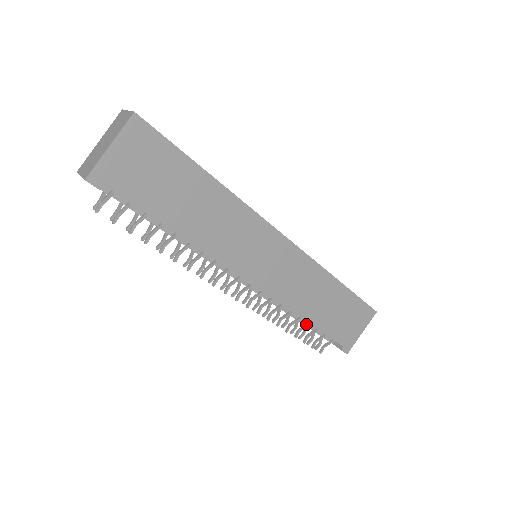
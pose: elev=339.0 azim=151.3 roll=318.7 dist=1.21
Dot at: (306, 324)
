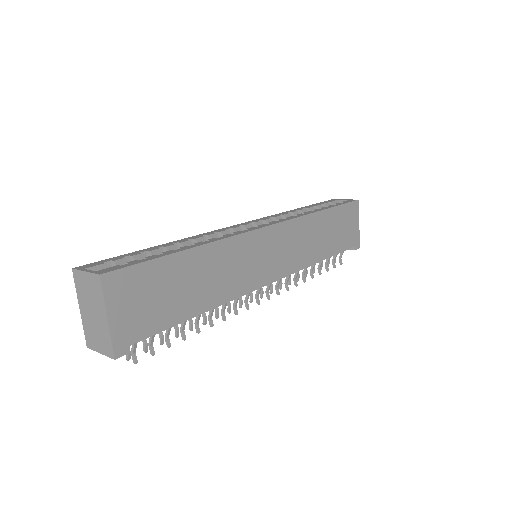
Dot at: occluded
